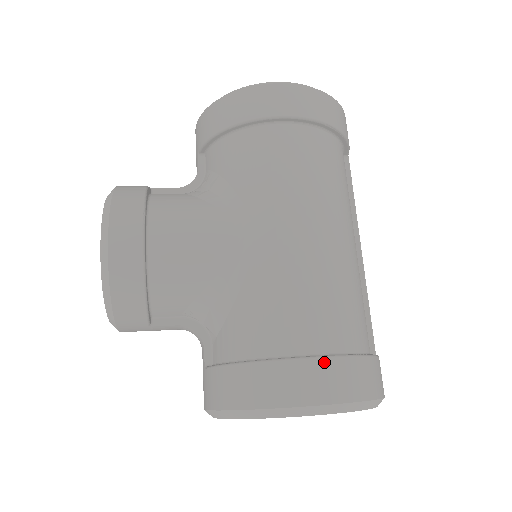
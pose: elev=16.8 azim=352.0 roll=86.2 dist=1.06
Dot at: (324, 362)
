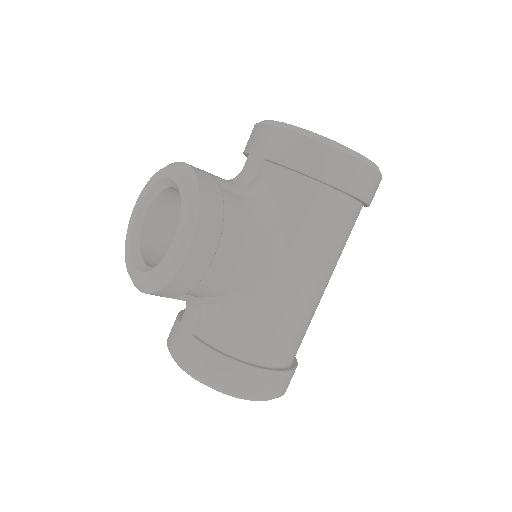
Dot at: (280, 375)
